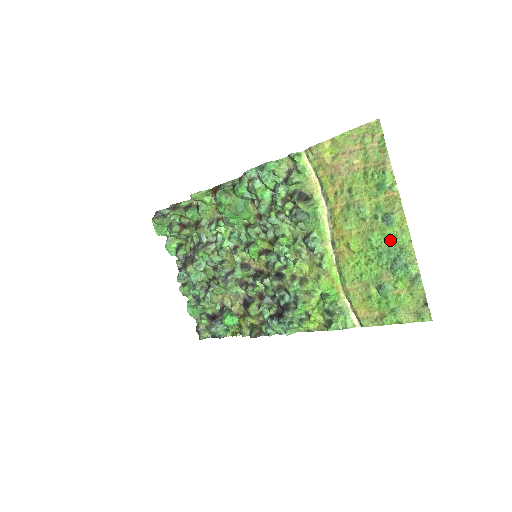
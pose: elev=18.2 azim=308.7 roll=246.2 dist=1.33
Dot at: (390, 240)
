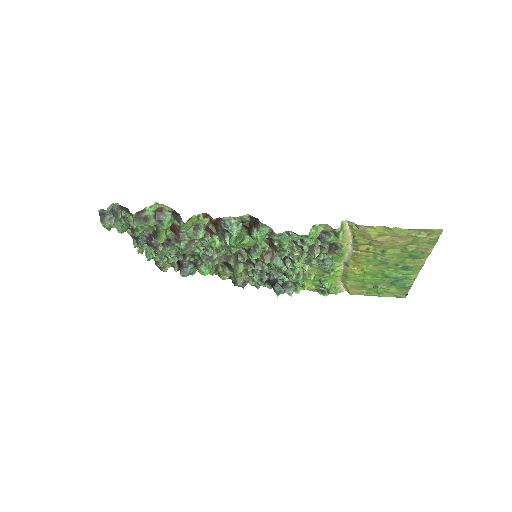
Dot at: (400, 274)
